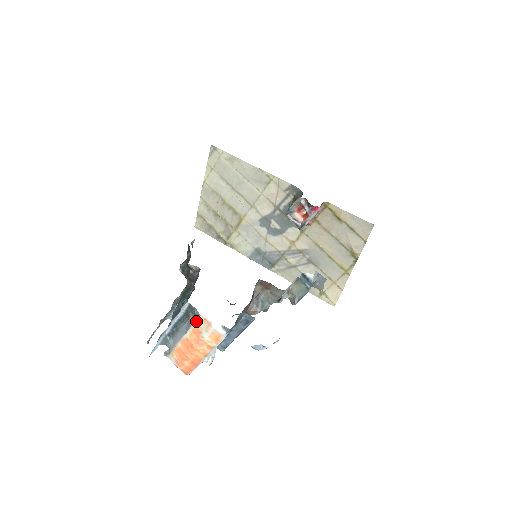
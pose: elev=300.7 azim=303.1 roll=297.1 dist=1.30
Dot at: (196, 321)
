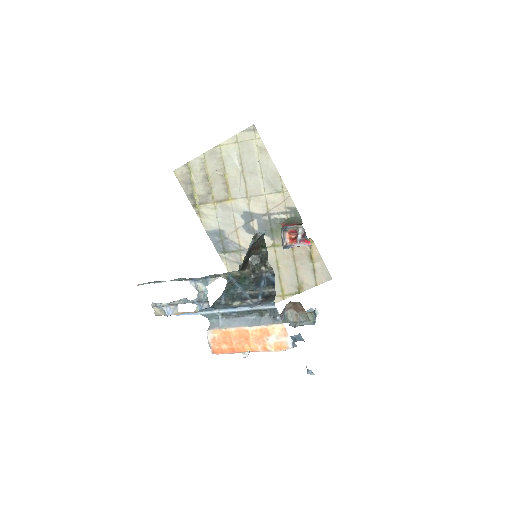
Dot at: (273, 325)
